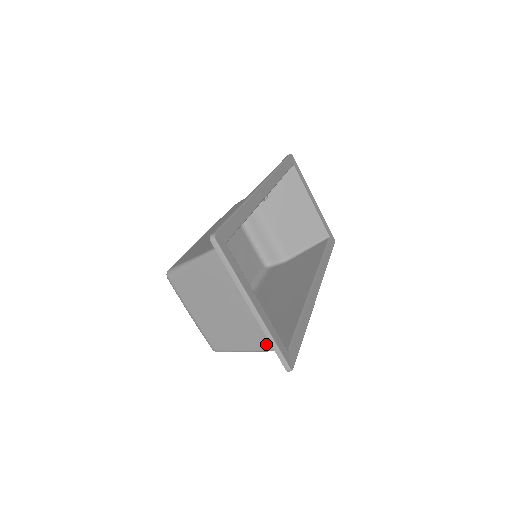
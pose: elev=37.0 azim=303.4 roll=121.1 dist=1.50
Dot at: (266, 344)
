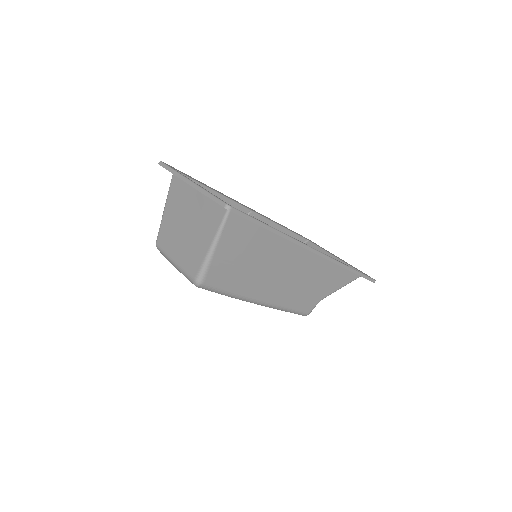
Dot at: (217, 219)
